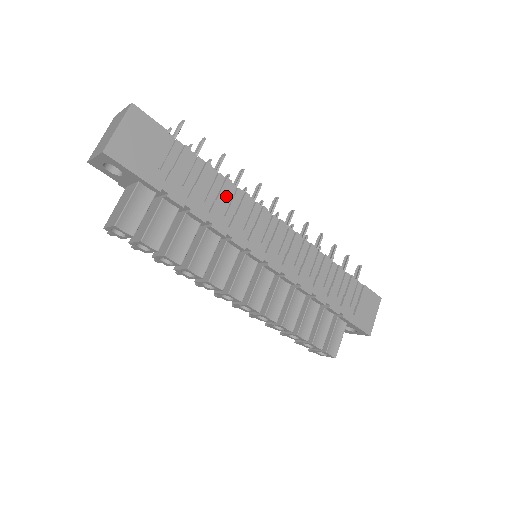
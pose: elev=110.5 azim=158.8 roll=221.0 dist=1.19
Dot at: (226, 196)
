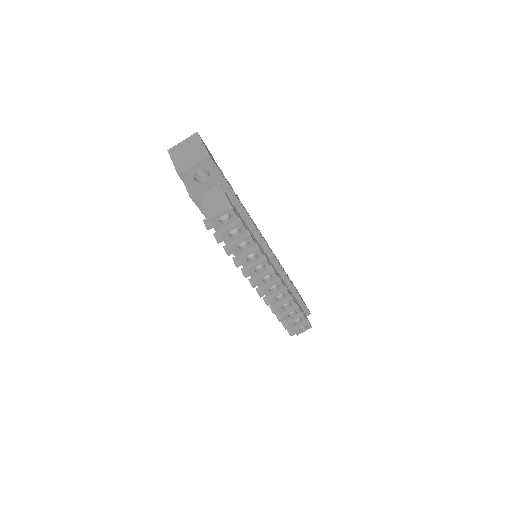
Dot at: occluded
